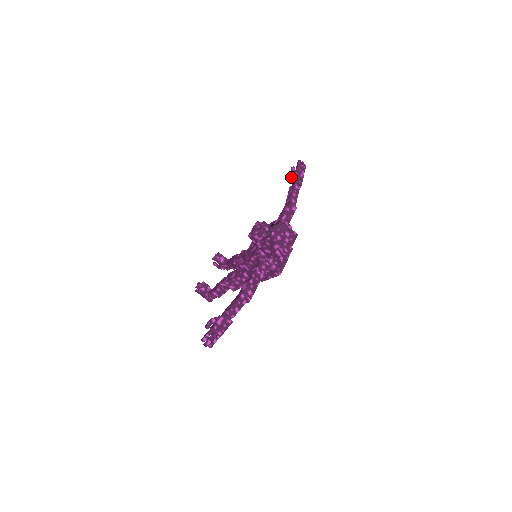
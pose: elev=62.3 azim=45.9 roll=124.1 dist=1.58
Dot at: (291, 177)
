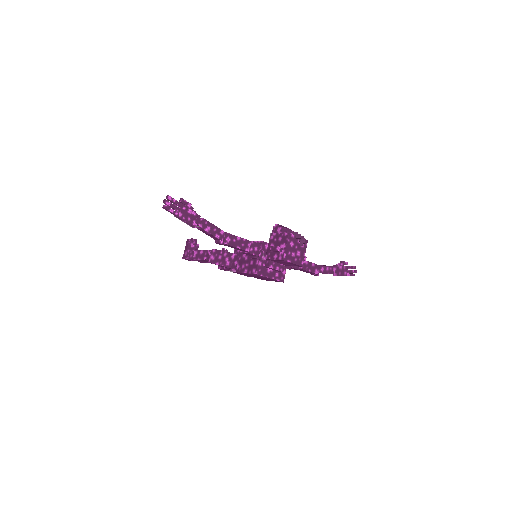
Dot at: (339, 263)
